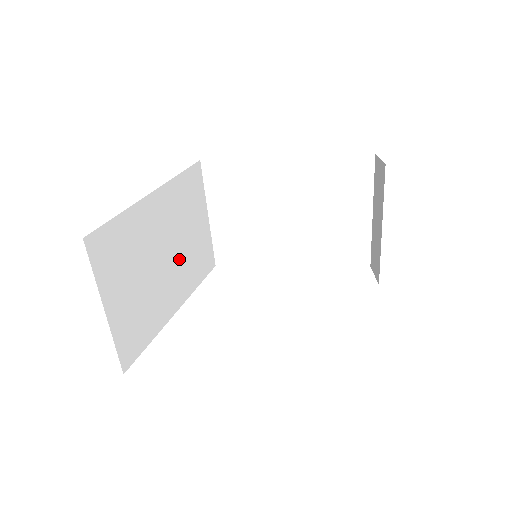
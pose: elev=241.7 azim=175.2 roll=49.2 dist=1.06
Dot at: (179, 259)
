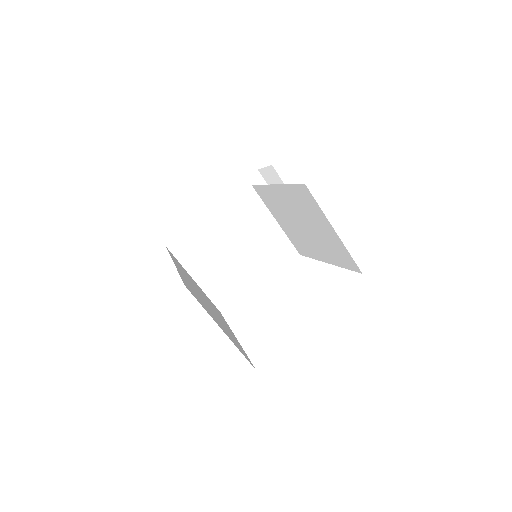
Dot at: (210, 305)
